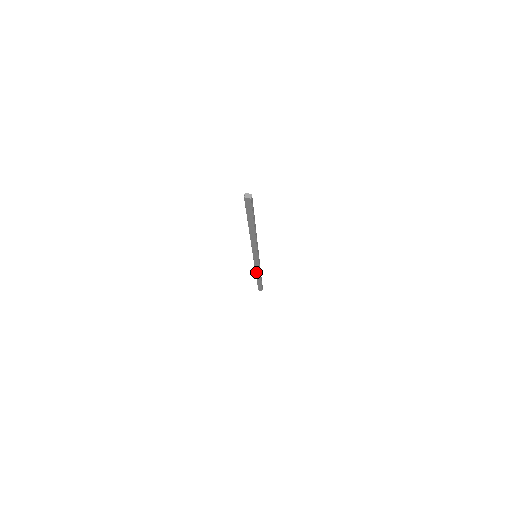
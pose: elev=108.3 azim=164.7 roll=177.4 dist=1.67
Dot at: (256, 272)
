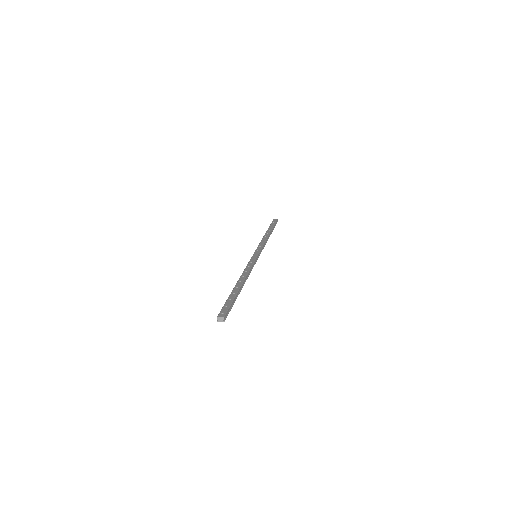
Dot at: occluded
